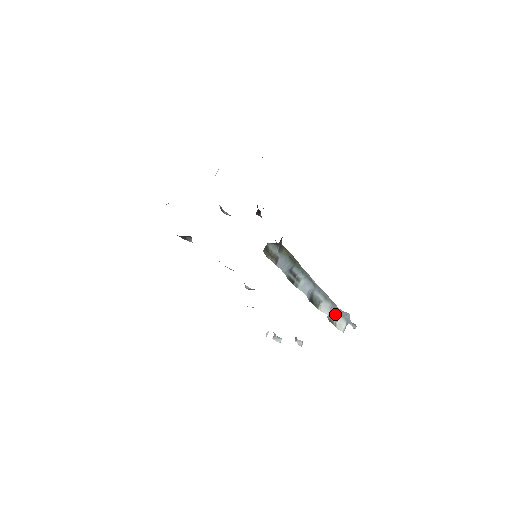
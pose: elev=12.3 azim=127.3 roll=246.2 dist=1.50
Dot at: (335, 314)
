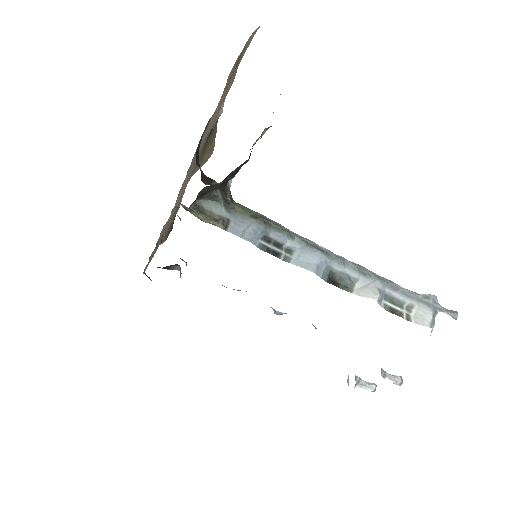
Dot at: (400, 299)
